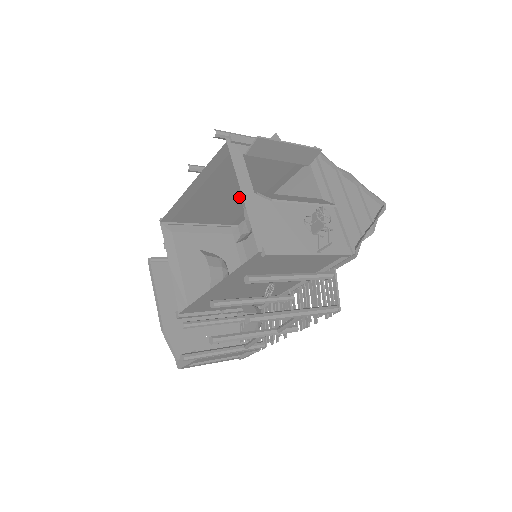
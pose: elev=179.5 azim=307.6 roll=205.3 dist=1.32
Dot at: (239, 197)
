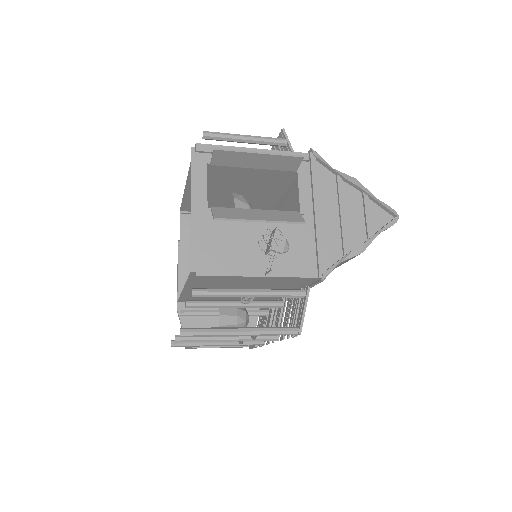
Dot at: (240, 196)
